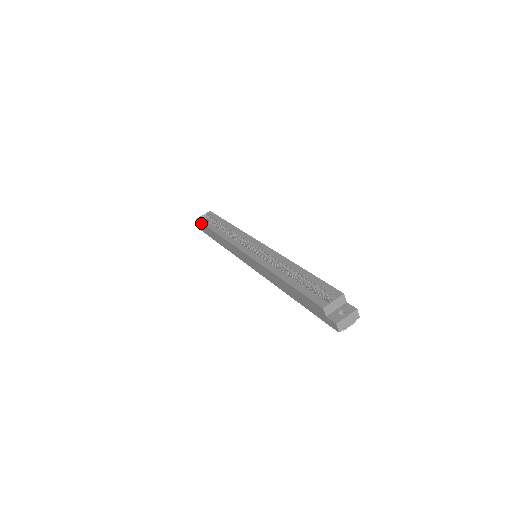
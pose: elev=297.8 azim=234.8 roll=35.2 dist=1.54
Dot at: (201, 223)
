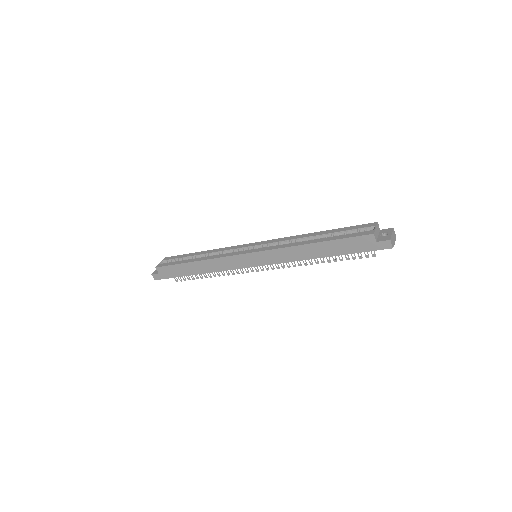
Dot at: (166, 267)
